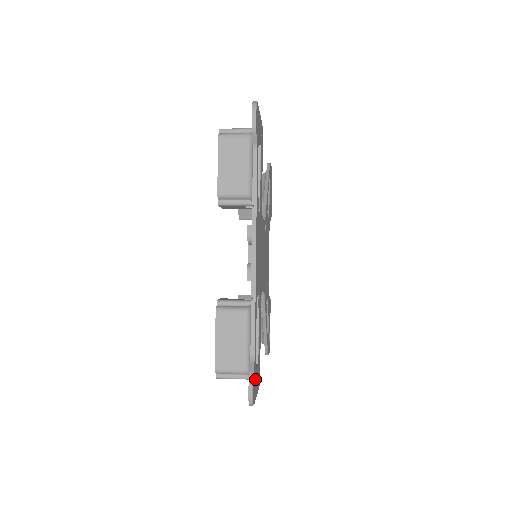
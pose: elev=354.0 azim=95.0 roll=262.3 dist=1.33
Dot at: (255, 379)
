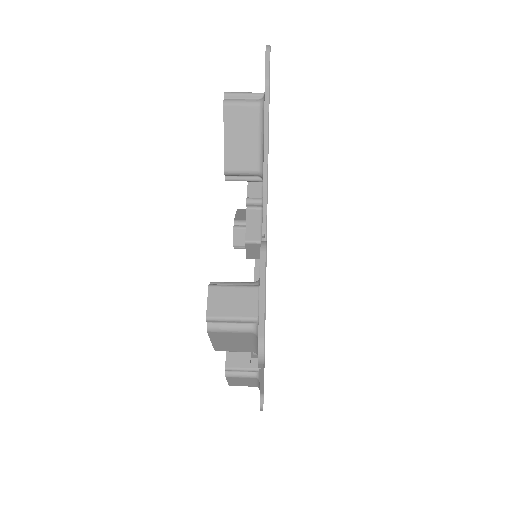
Dot at: occluded
